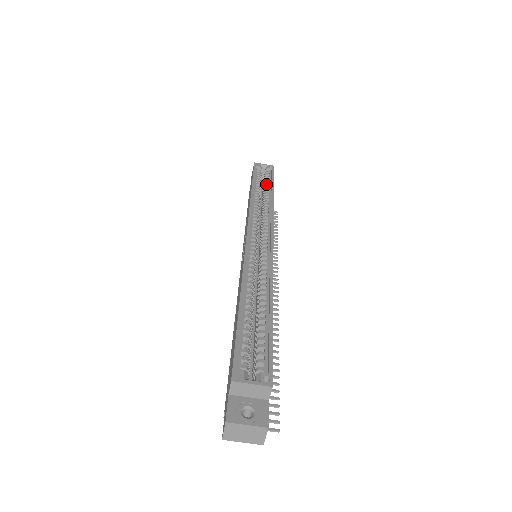
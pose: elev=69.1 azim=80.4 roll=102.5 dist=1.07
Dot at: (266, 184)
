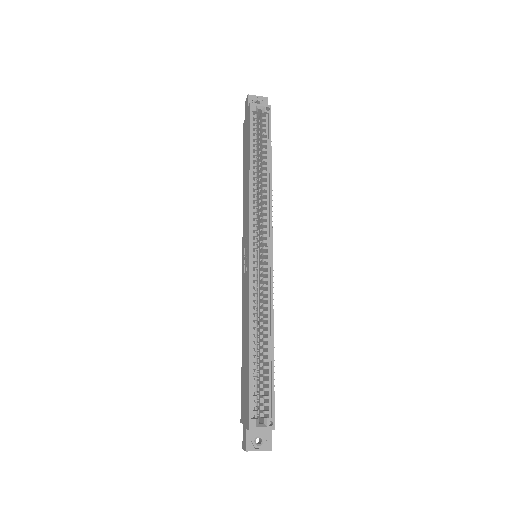
Dot at: (263, 145)
